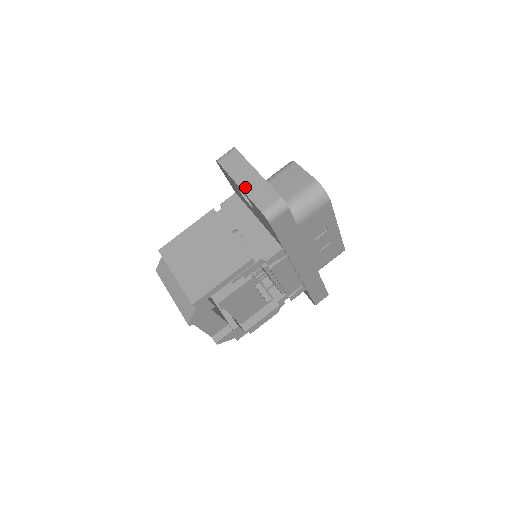
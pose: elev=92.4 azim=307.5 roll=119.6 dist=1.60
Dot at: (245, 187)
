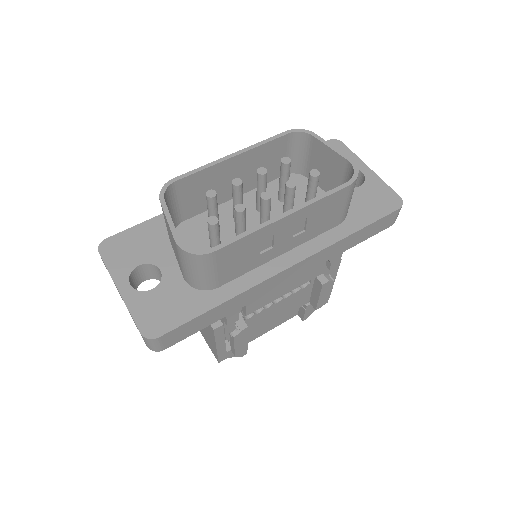
Dot at: occluded
